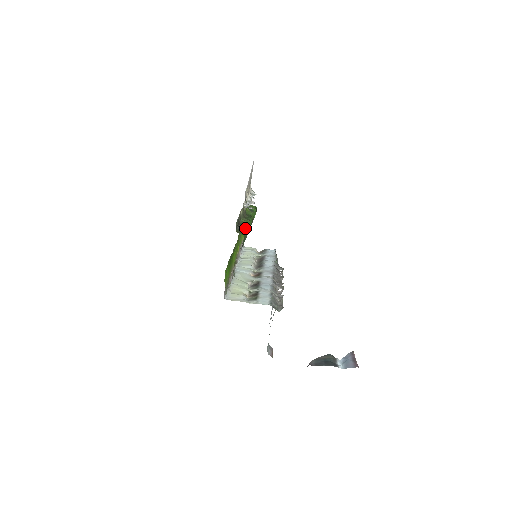
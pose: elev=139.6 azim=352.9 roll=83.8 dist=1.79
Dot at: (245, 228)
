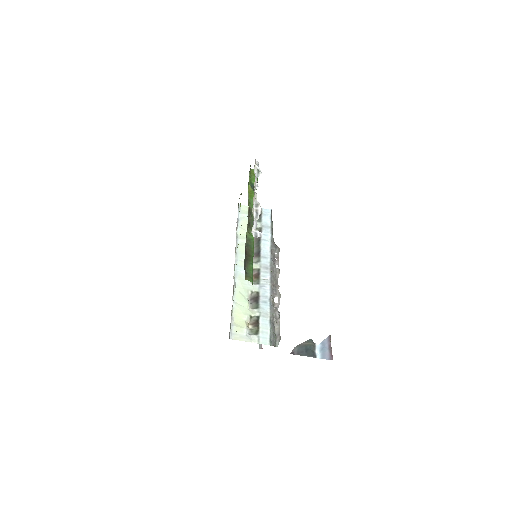
Dot at: (252, 258)
